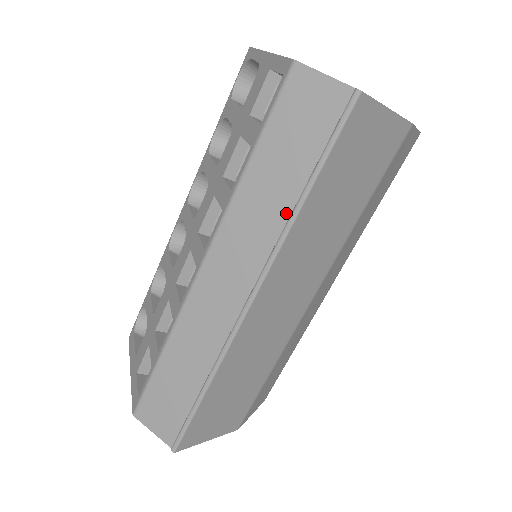
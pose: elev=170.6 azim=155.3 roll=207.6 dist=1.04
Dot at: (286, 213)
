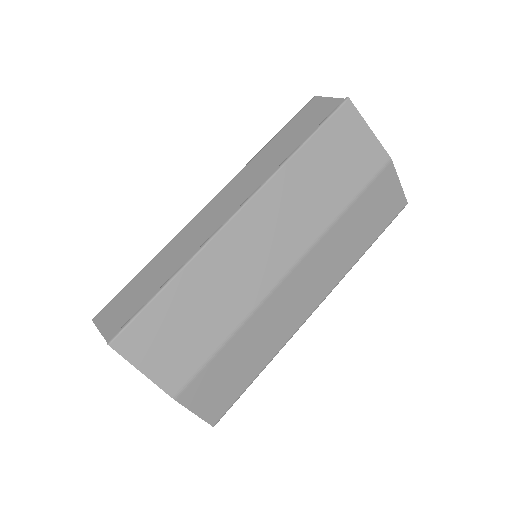
Dot at: (284, 159)
